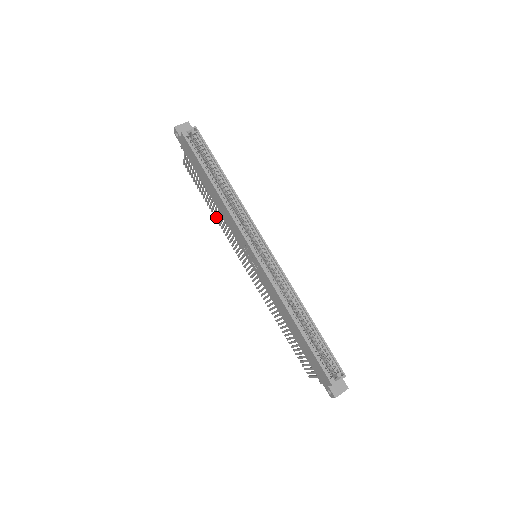
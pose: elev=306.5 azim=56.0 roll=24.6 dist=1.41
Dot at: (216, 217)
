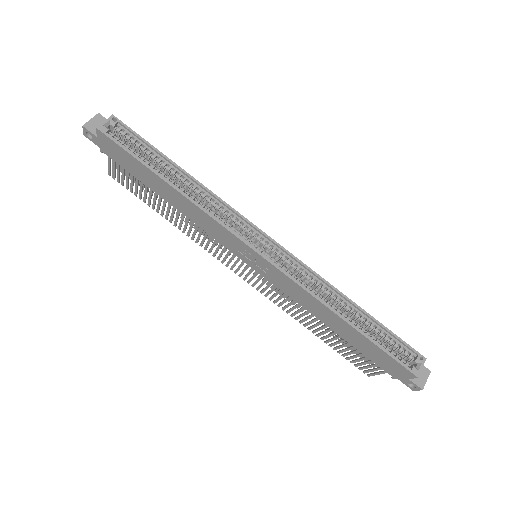
Dot at: (180, 227)
